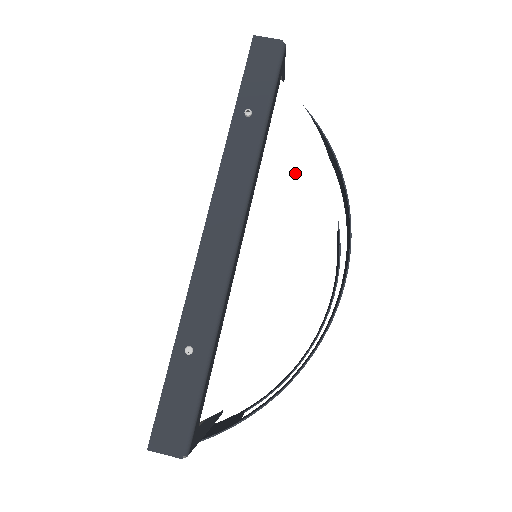
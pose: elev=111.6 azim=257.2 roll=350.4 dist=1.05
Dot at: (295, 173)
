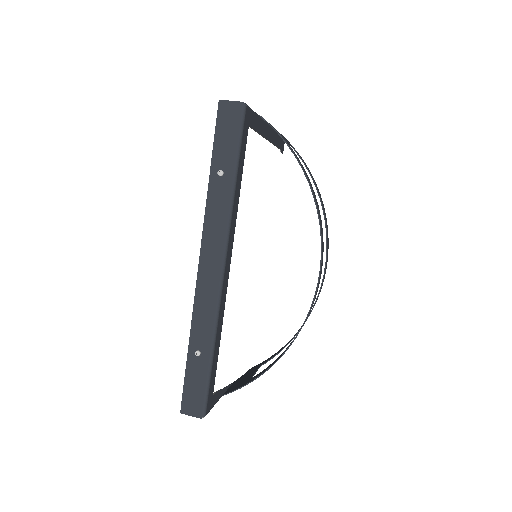
Dot at: (265, 213)
